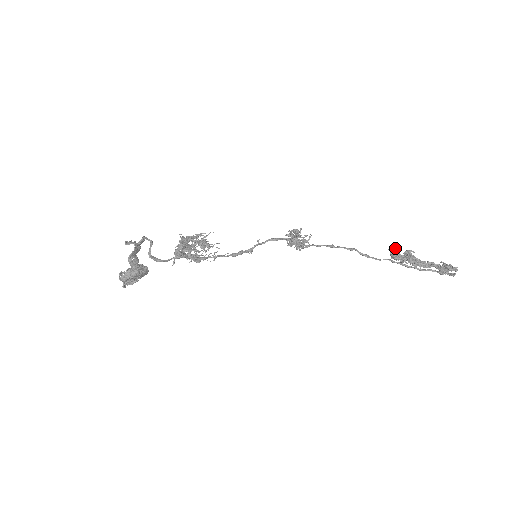
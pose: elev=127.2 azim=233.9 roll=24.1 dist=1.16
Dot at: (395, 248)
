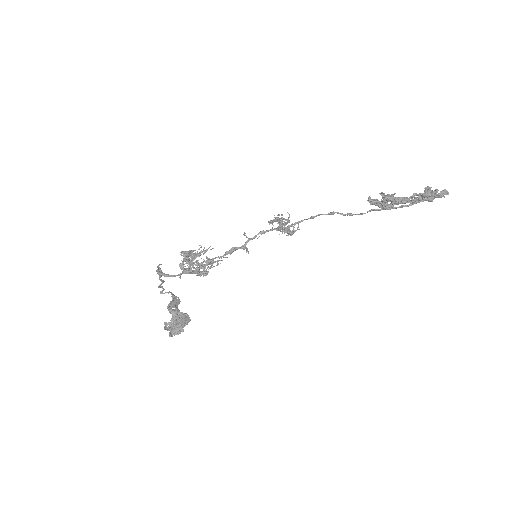
Dot at: (377, 199)
